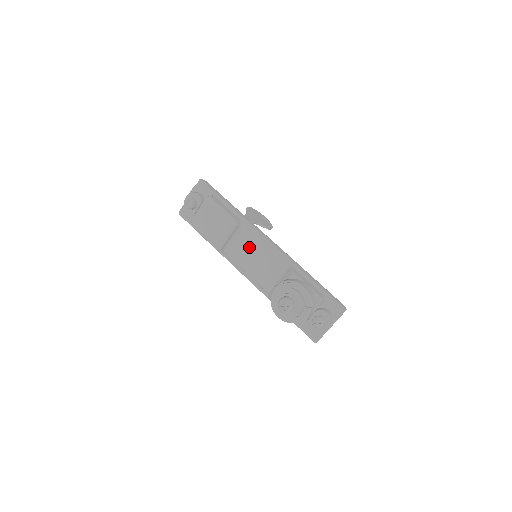
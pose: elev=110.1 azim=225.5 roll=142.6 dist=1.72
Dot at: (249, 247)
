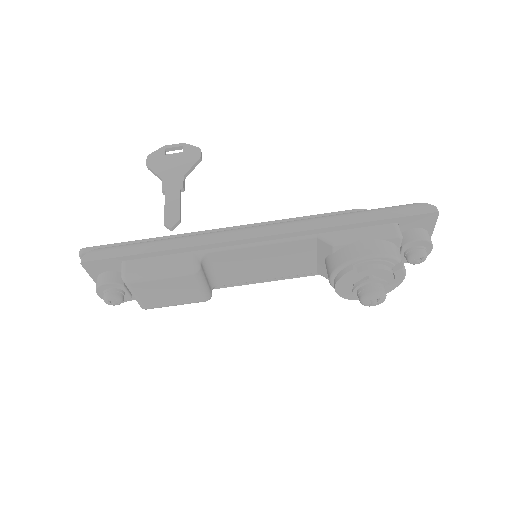
Dot at: (239, 263)
